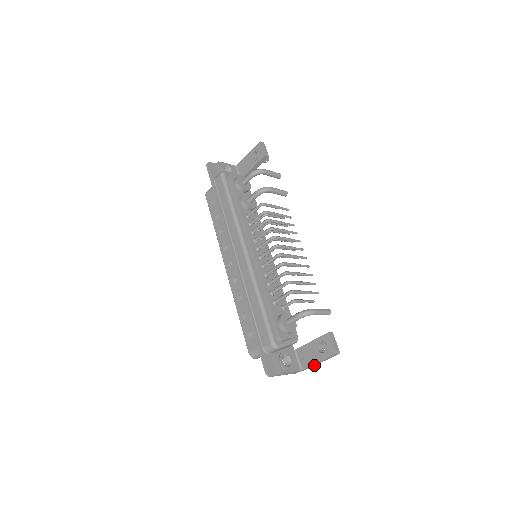
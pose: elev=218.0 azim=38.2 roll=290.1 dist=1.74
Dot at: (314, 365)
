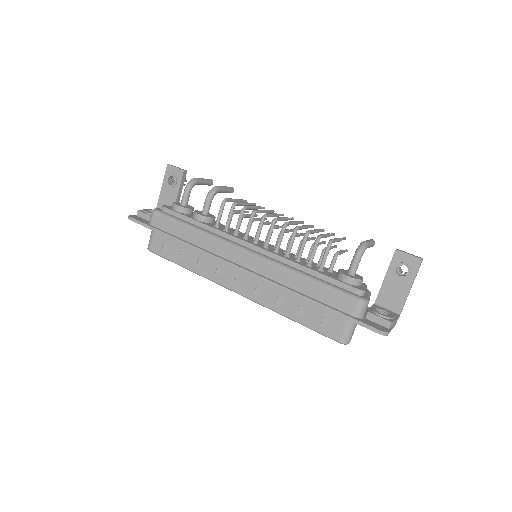
Dot at: (406, 298)
